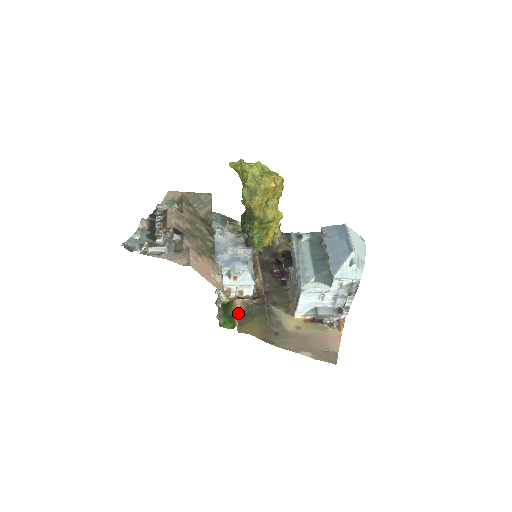
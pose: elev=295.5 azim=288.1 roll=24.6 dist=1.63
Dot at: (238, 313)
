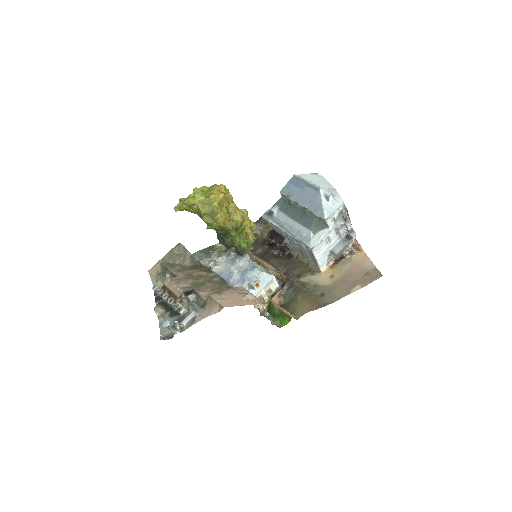
Dot at: (282, 307)
